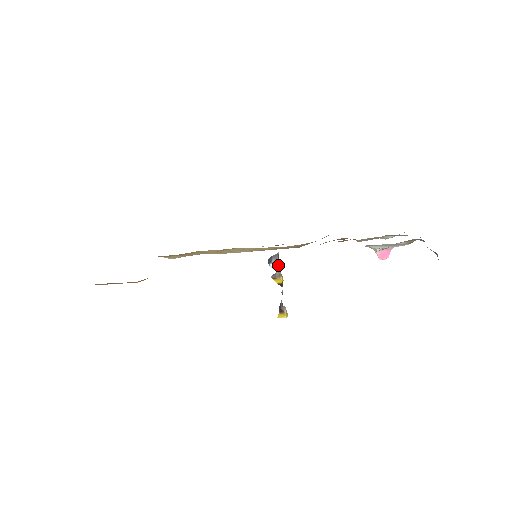
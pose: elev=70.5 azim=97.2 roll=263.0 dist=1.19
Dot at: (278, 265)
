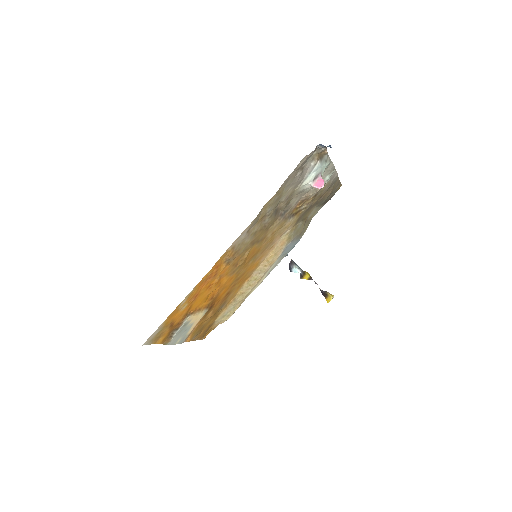
Dot at: (297, 267)
